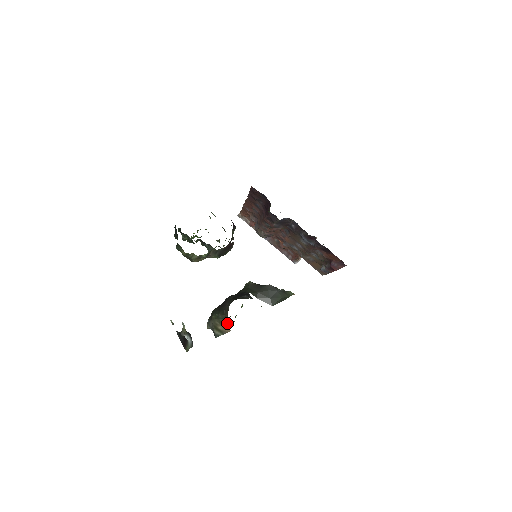
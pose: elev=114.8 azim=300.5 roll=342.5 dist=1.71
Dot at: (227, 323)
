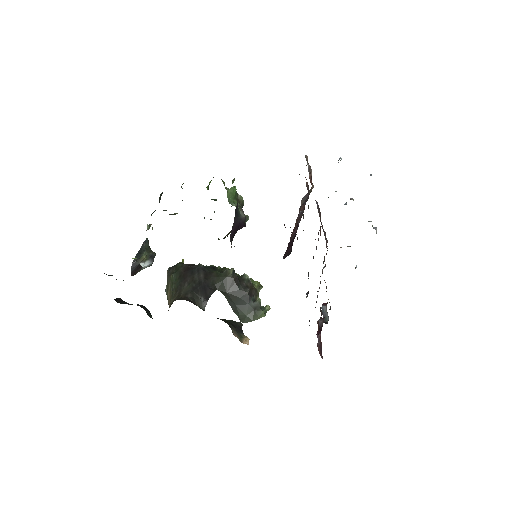
Dot at: (170, 305)
